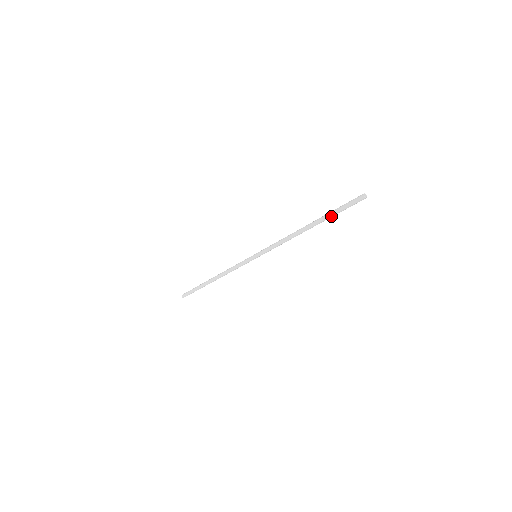
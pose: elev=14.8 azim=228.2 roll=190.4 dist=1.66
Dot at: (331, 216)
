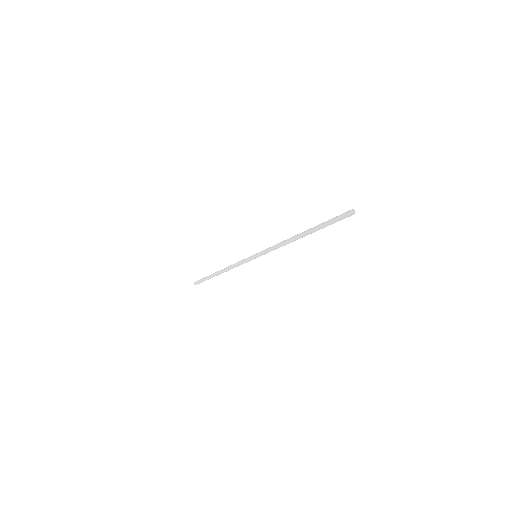
Dot at: (321, 227)
